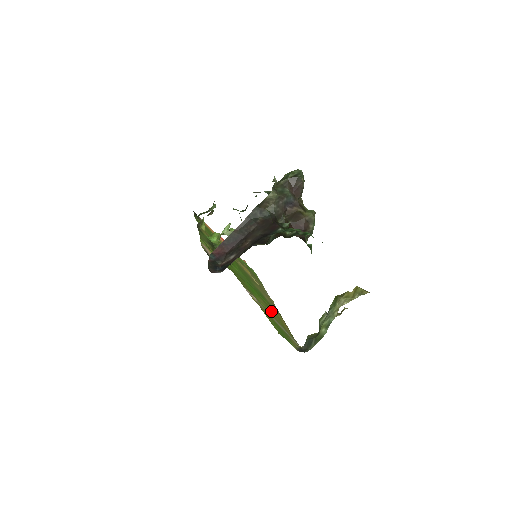
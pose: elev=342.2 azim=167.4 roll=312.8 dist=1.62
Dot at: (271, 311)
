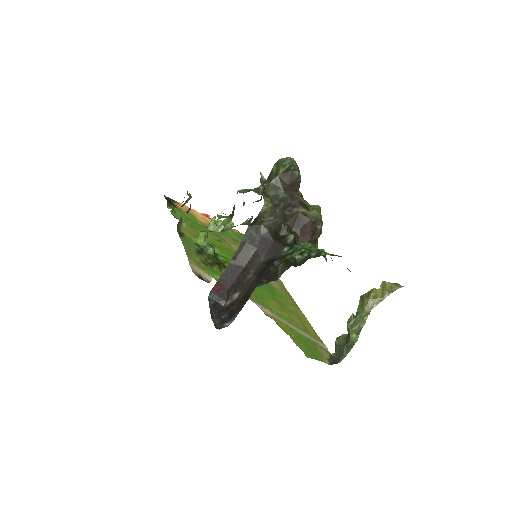
Dot at: (287, 312)
